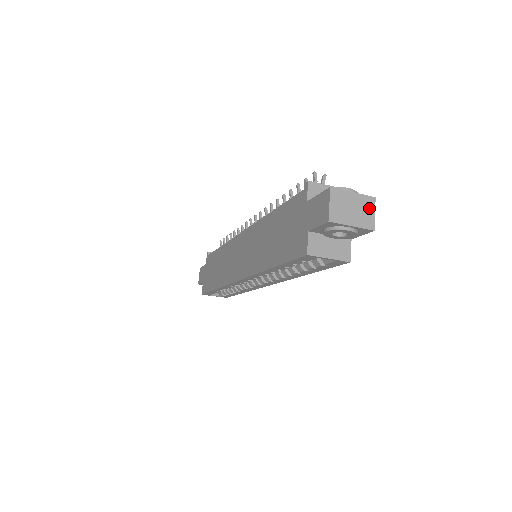
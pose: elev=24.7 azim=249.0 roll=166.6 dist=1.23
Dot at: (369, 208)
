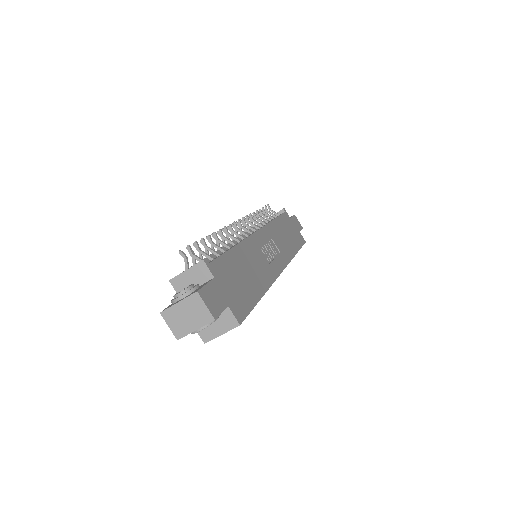
Dot at: (198, 305)
